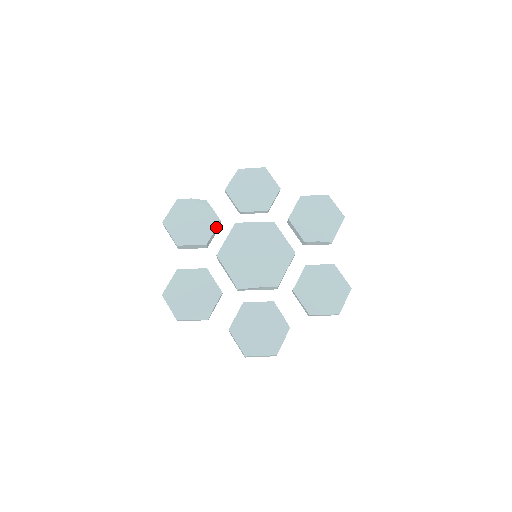
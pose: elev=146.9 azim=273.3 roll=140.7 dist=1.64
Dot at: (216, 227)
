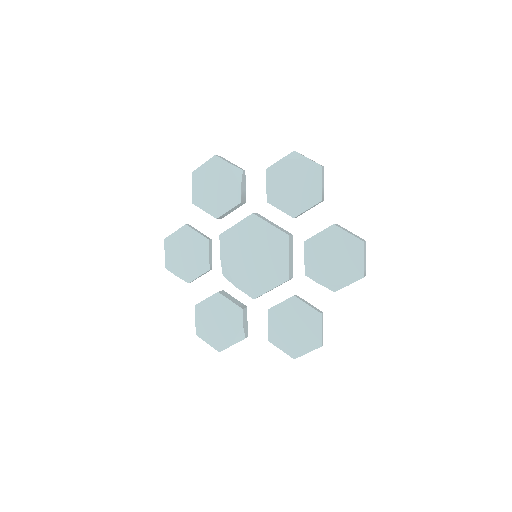
Dot at: (233, 206)
